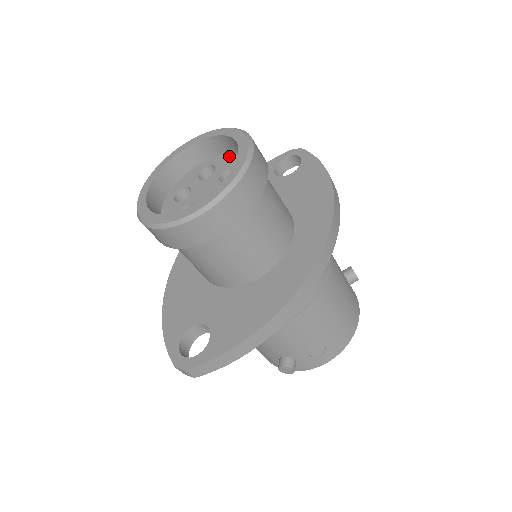
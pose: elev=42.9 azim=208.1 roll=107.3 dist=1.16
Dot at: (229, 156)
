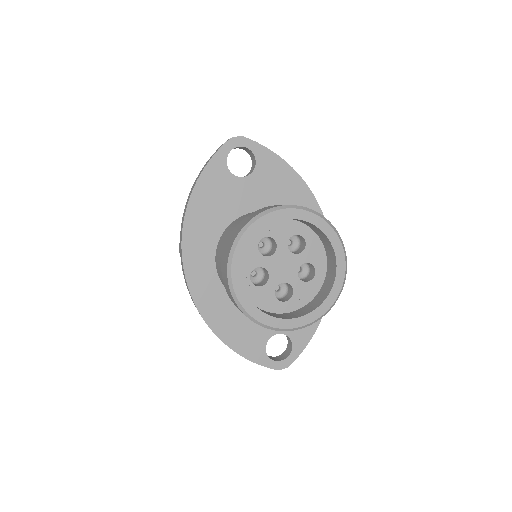
Dot at: (280, 223)
